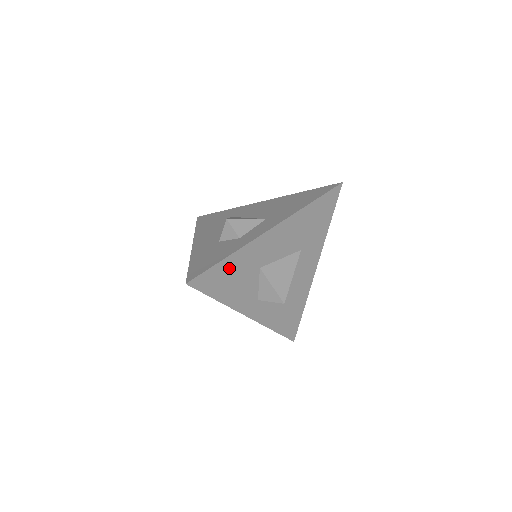
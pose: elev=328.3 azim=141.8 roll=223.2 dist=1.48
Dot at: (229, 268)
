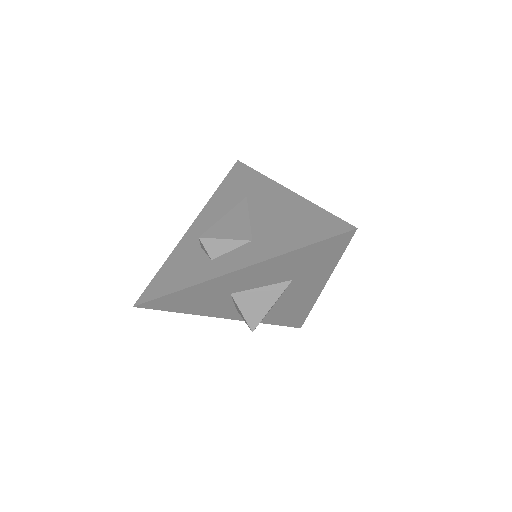
Dot at: (186, 296)
